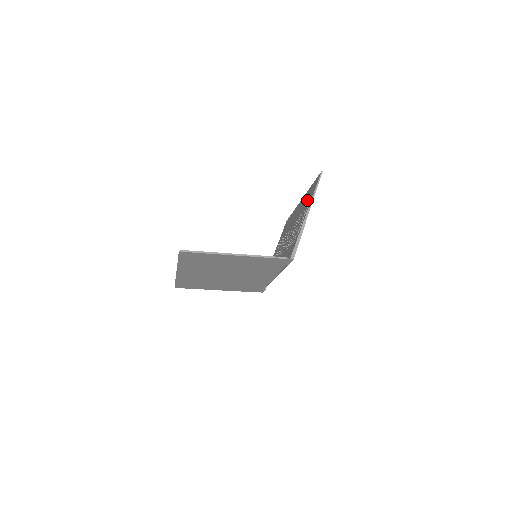
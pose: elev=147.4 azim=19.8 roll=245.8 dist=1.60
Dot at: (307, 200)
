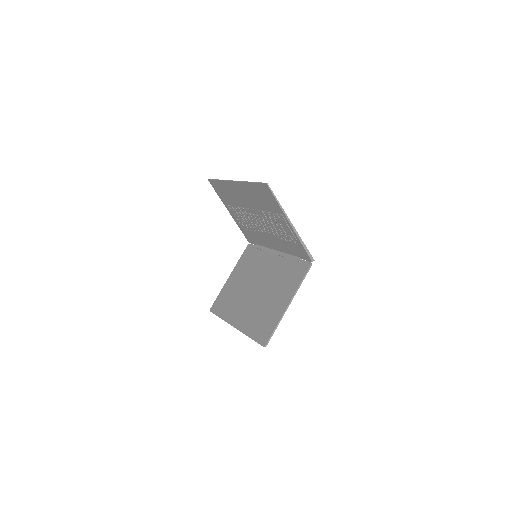
Dot at: (266, 203)
